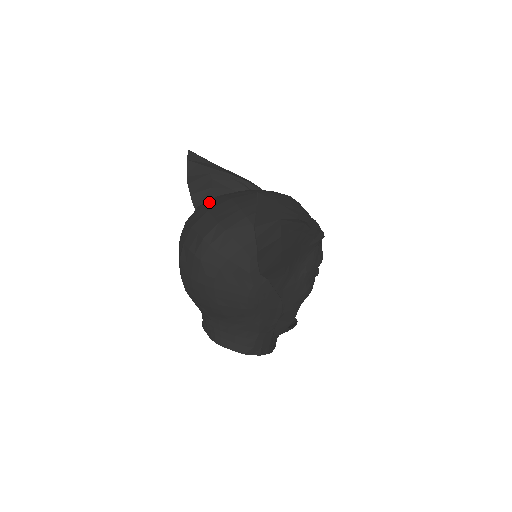
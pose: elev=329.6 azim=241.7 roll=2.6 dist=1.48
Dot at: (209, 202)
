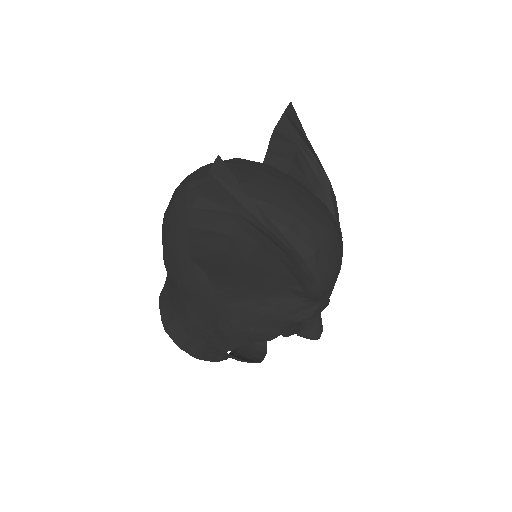
Dot at: (247, 160)
